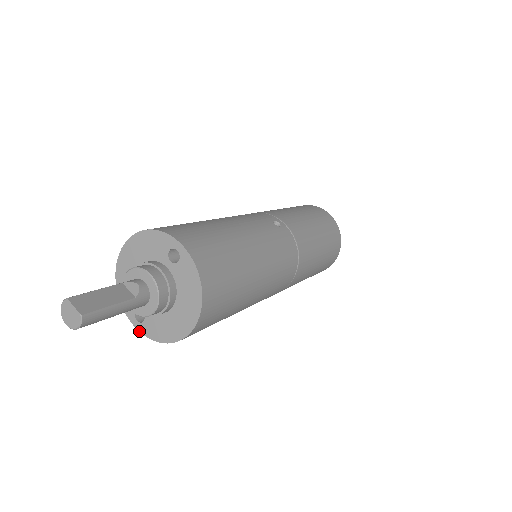
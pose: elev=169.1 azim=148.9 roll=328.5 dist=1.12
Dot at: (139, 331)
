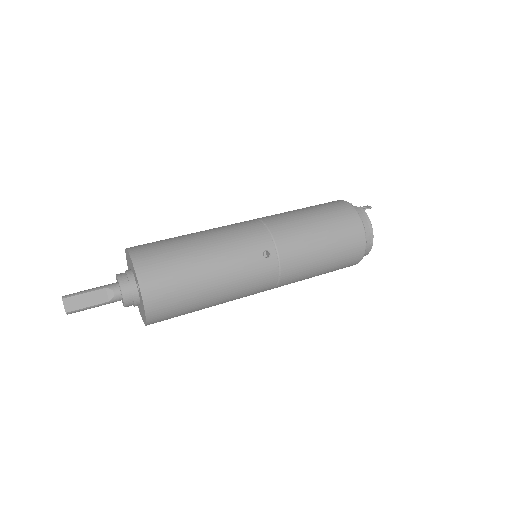
Dot at: occluded
